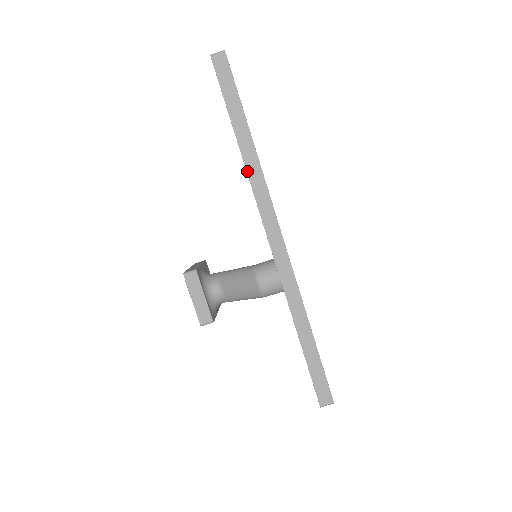
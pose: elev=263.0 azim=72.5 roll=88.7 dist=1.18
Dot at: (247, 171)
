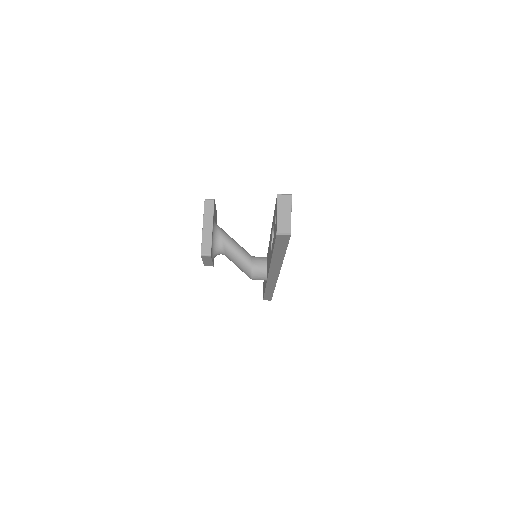
Dot at: (271, 264)
